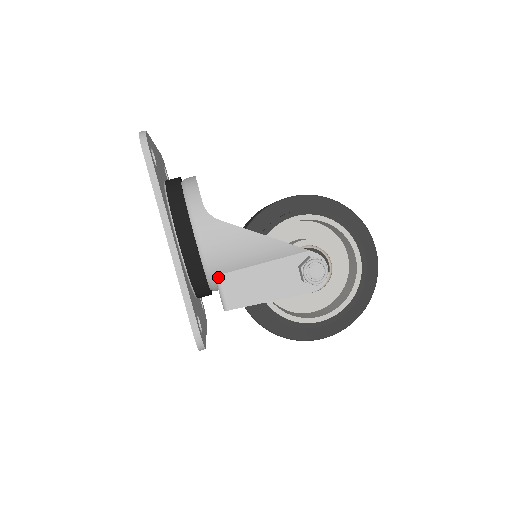
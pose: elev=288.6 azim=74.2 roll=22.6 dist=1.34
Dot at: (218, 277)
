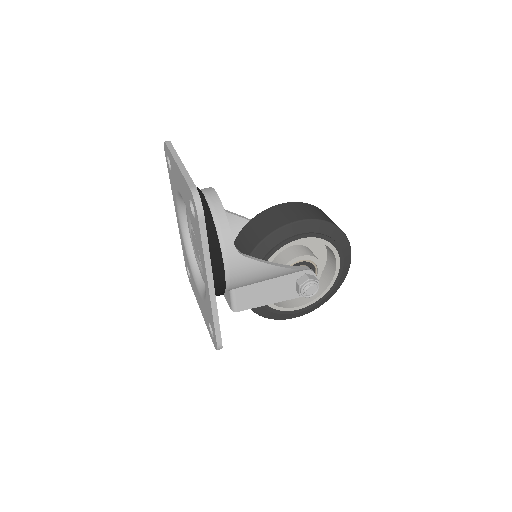
Dot at: (233, 290)
